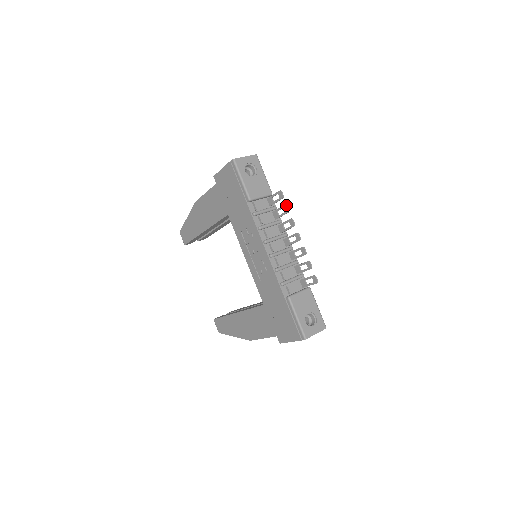
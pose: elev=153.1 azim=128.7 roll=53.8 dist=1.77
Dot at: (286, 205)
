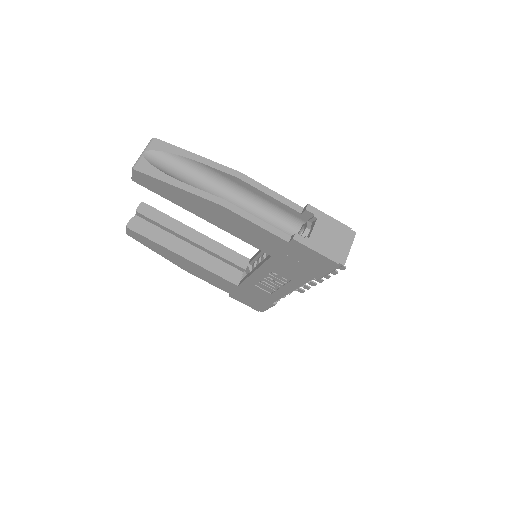
Dot at: occluded
